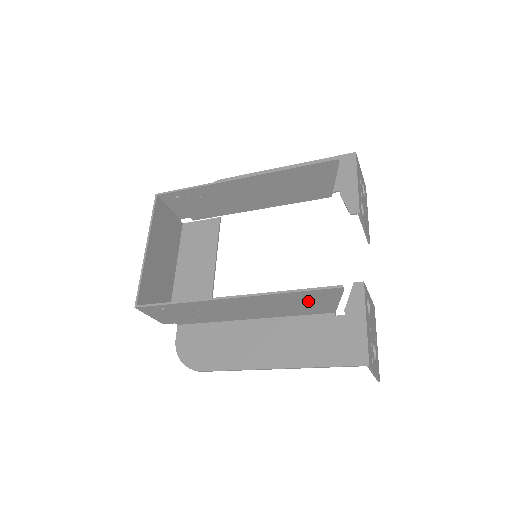
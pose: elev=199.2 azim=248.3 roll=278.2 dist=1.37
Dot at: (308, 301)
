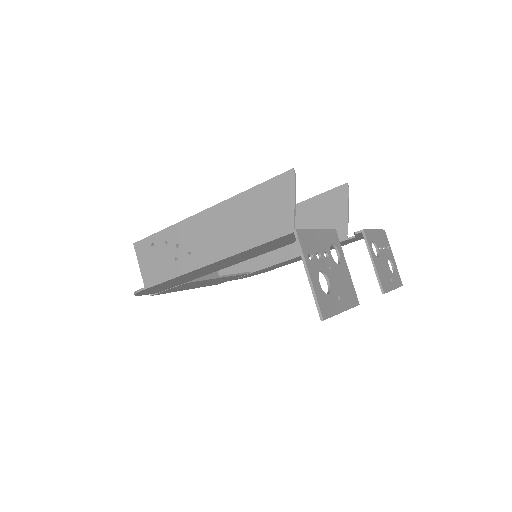
Dot at: (267, 209)
